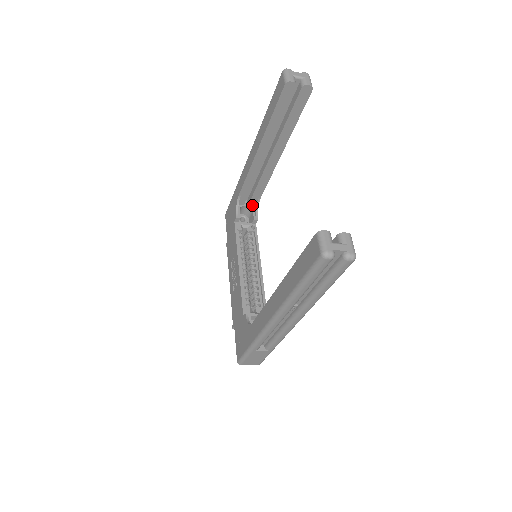
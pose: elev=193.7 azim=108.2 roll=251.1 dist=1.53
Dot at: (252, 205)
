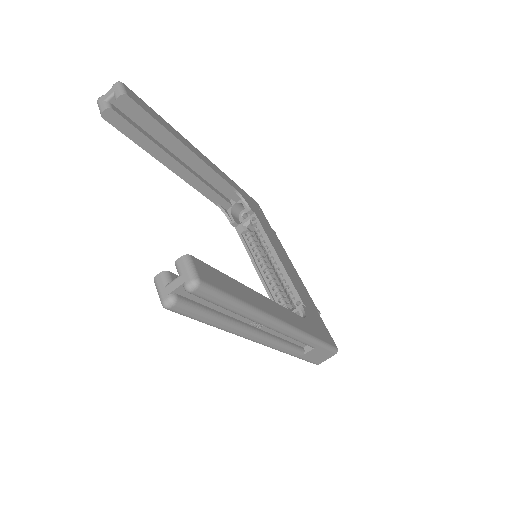
Dot at: (239, 199)
